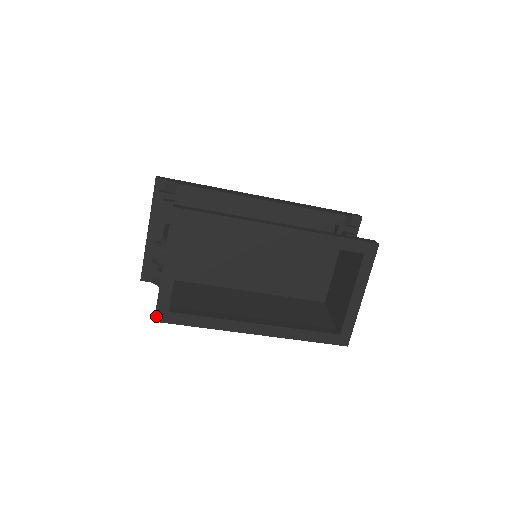
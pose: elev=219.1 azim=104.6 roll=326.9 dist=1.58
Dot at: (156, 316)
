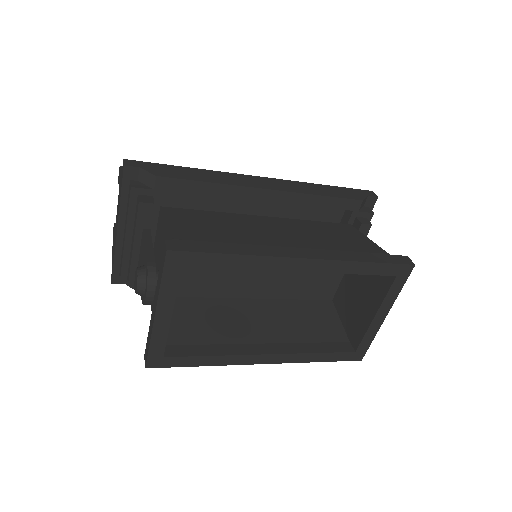
Dot at: (148, 363)
